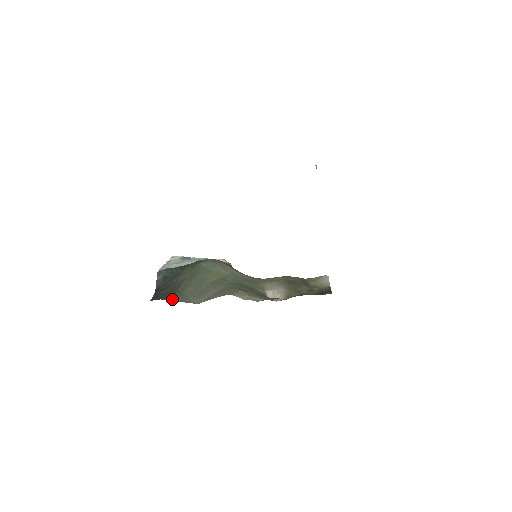
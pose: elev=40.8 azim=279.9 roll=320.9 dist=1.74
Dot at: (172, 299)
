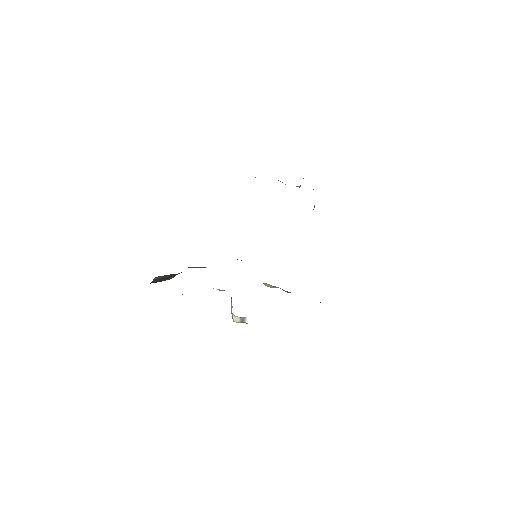
Dot at: occluded
